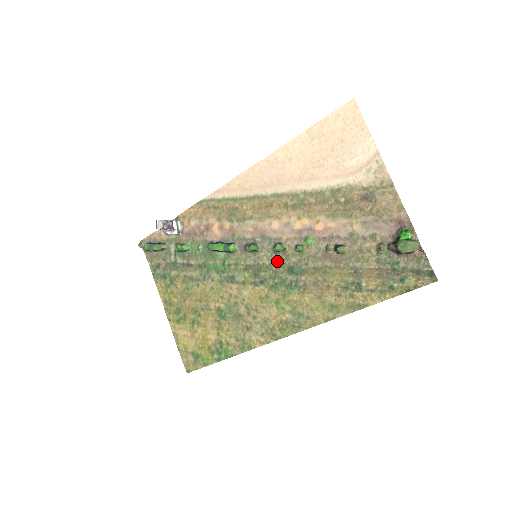
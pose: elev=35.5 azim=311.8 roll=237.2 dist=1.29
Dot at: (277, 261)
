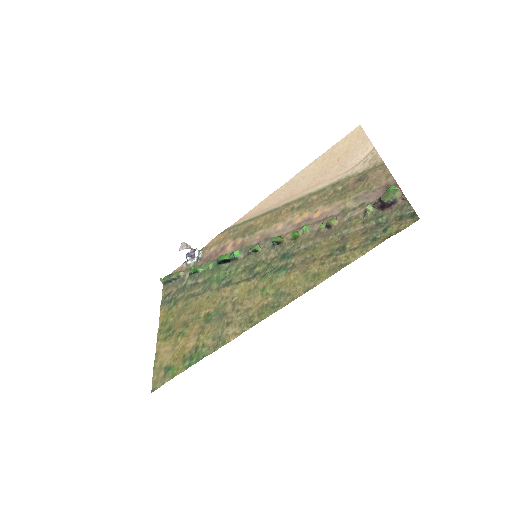
Dot at: (273, 254)
